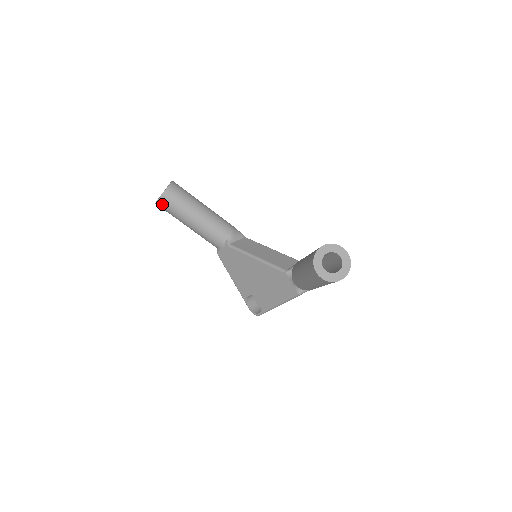
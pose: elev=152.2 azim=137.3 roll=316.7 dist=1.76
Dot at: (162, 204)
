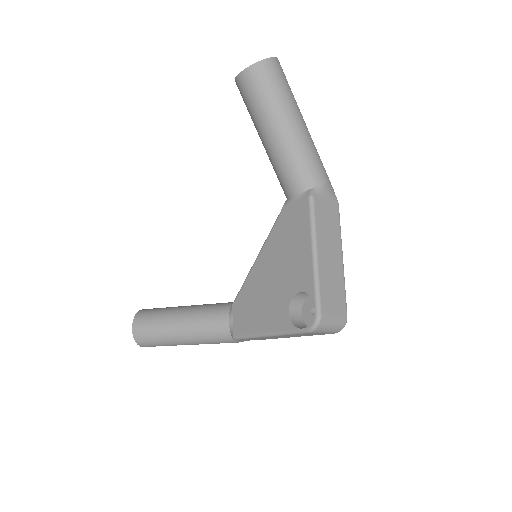
Dot at: (139, 326)
